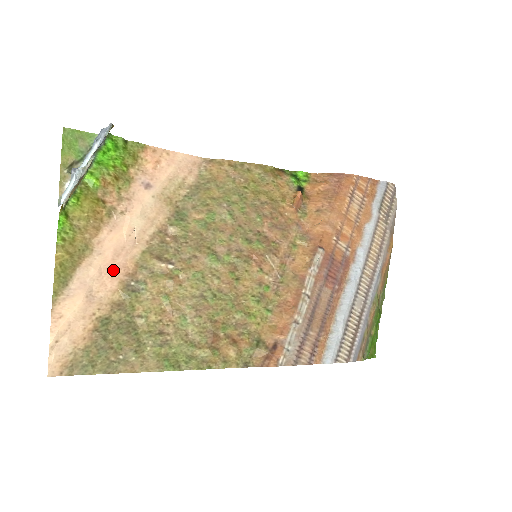
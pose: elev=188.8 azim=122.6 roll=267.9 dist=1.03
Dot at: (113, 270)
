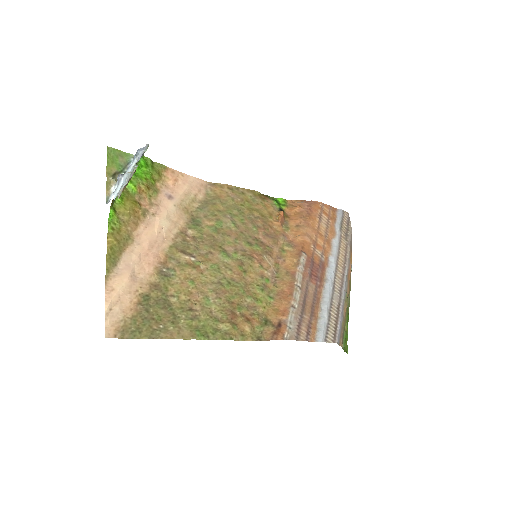
Dot at: (149, 258)
